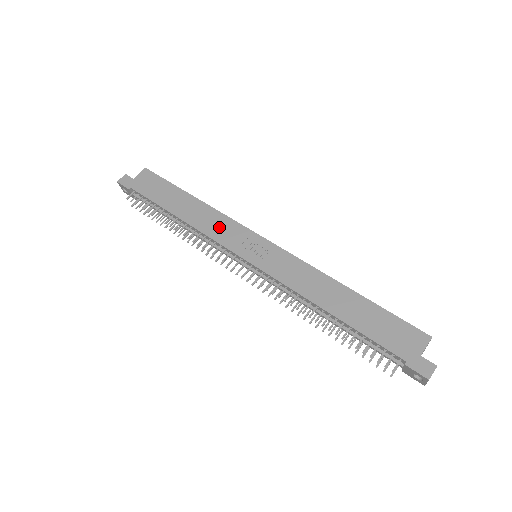
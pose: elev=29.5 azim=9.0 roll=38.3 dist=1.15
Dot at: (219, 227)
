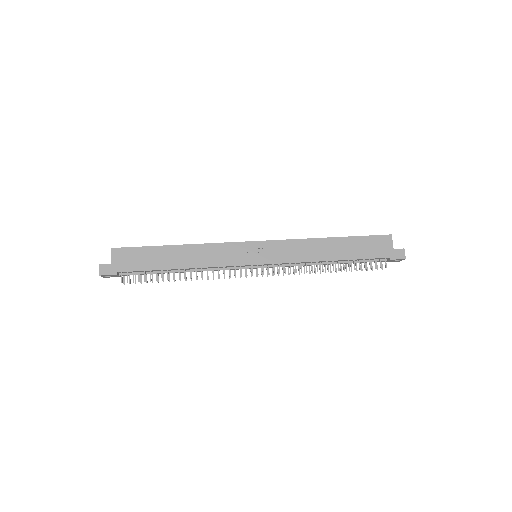
Dot at: (218, 255)
